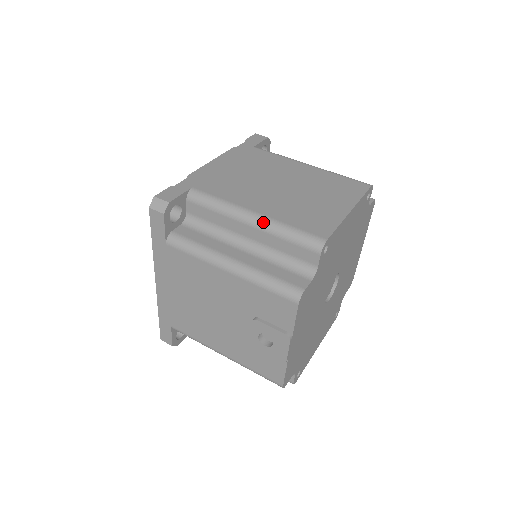
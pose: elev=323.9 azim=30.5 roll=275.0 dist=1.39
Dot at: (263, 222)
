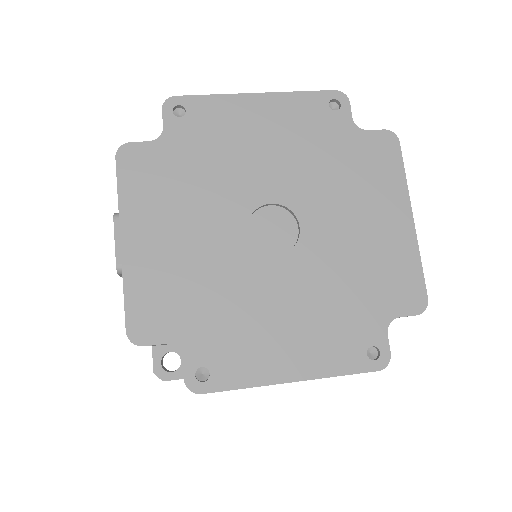
Dot at: occluded
